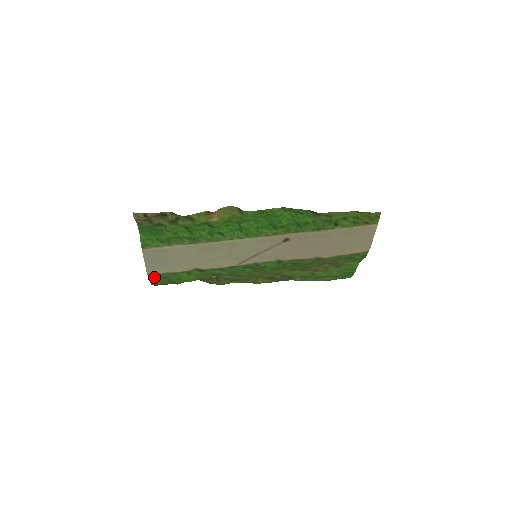
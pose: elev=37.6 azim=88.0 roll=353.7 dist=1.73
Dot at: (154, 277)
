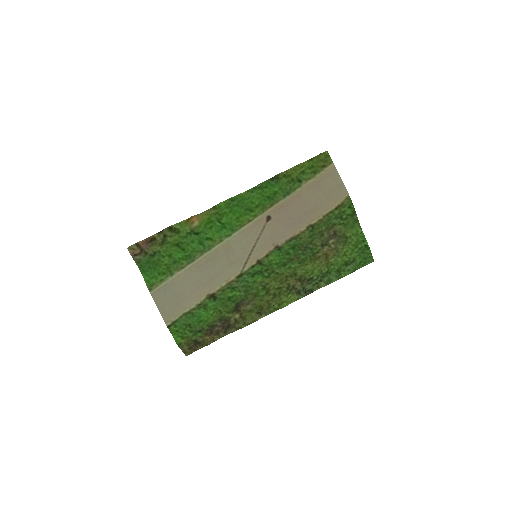
Dot at: (175, 329)
